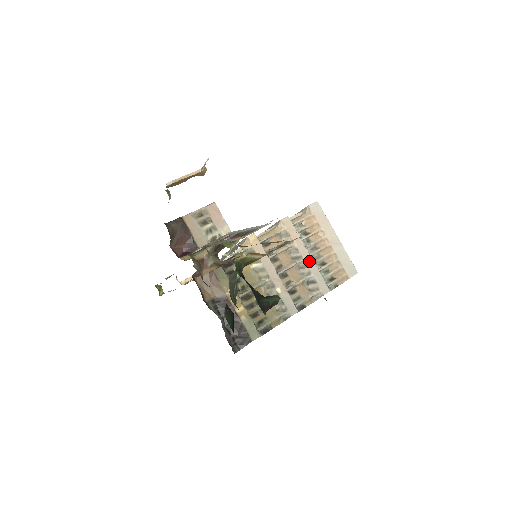
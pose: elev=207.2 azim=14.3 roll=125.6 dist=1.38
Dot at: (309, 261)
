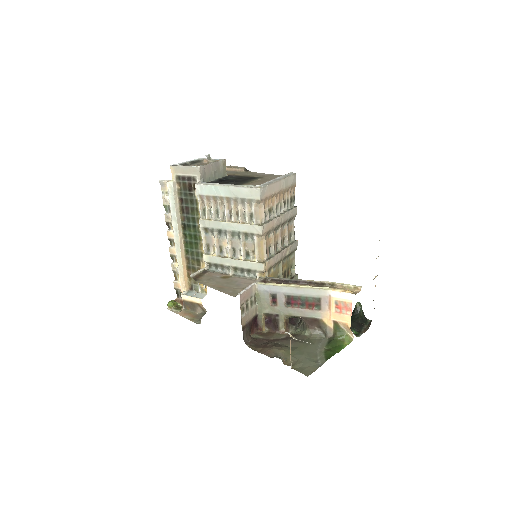
Dot at: (283, 218)
